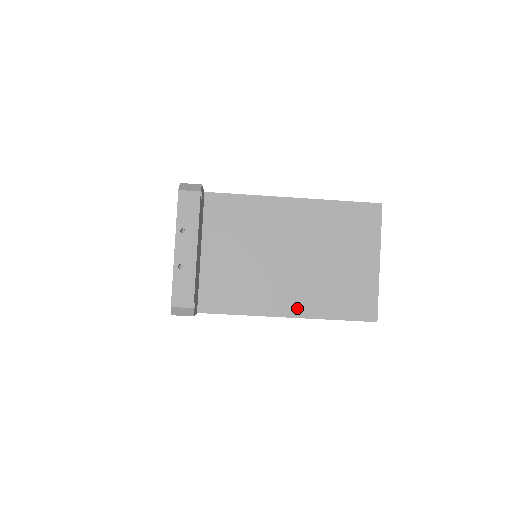
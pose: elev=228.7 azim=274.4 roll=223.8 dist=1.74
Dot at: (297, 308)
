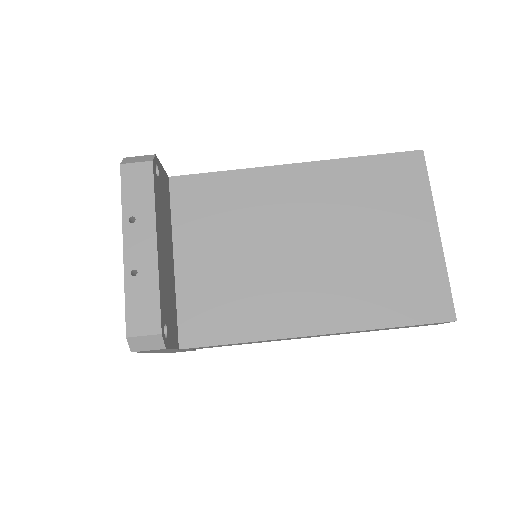
Dot at: (328, 319)
